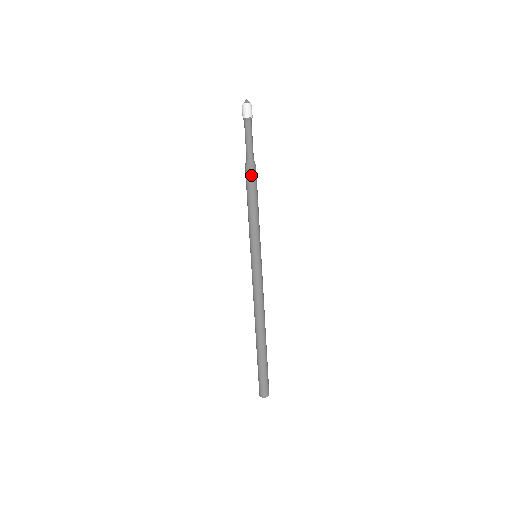
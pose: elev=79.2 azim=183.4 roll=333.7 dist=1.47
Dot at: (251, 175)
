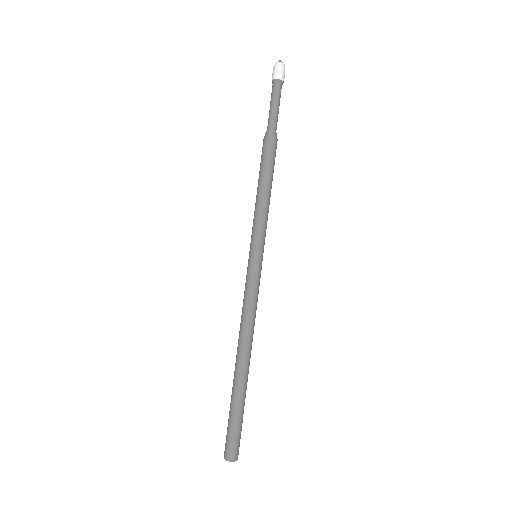
Dot at: (274, 150)
